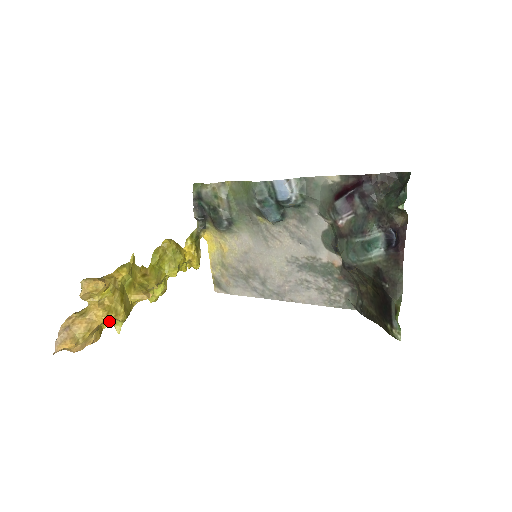
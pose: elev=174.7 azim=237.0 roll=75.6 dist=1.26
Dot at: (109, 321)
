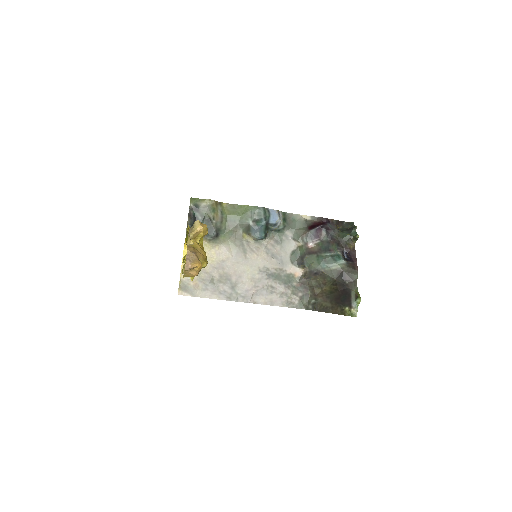
Dot at: occluded
